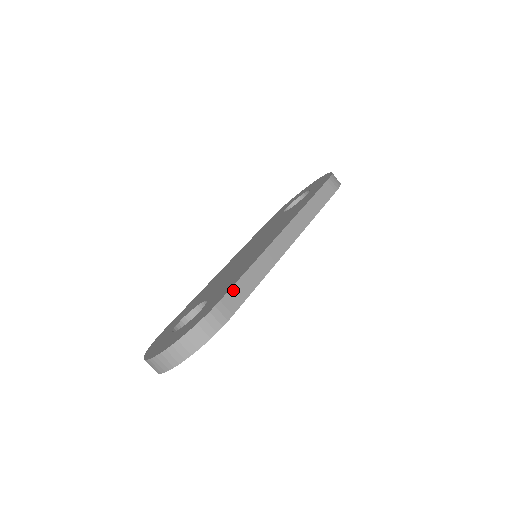
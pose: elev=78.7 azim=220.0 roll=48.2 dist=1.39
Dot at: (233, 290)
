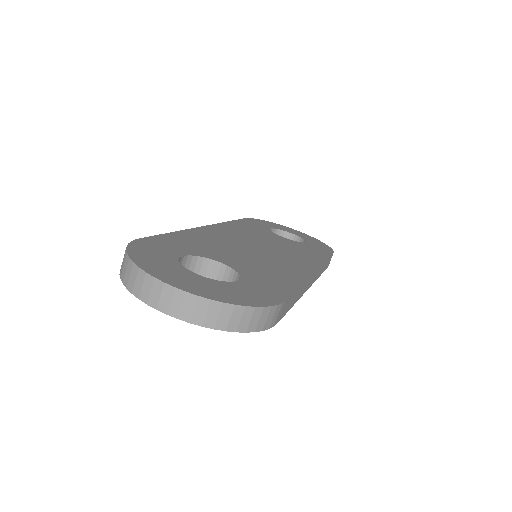
Dot at: (290, 298)
